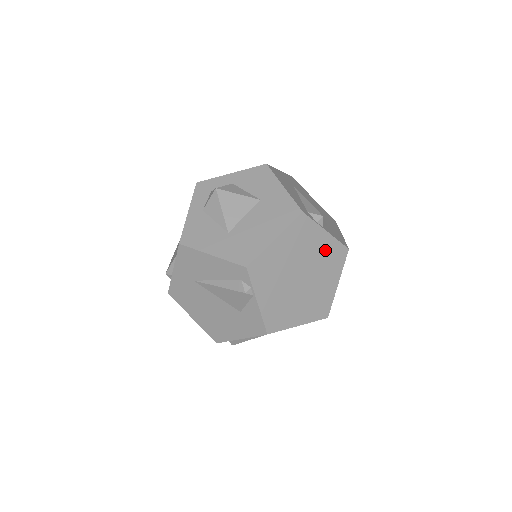
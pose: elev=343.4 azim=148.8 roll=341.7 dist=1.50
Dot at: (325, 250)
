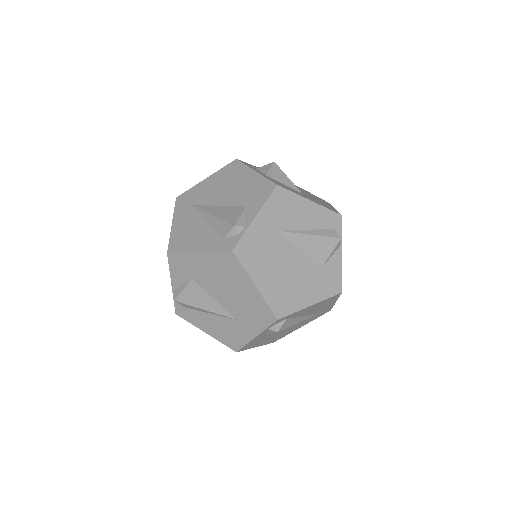
Dot at: occluded
